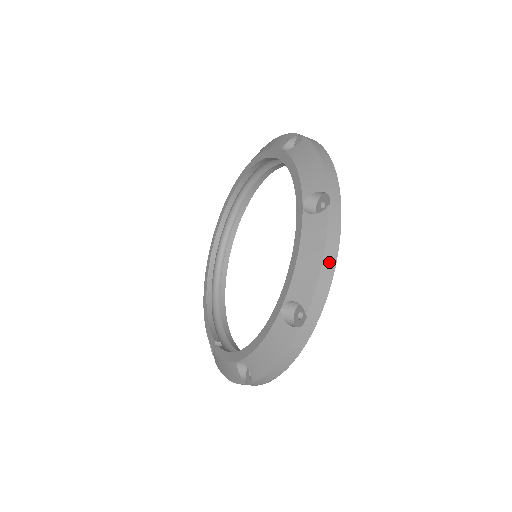
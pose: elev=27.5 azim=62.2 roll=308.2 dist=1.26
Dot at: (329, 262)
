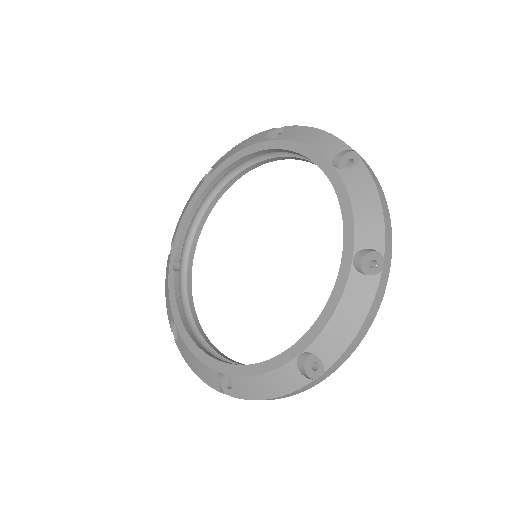
Dot at: occluded
